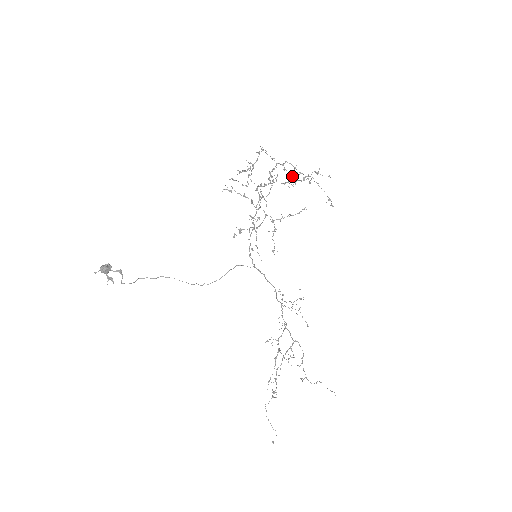
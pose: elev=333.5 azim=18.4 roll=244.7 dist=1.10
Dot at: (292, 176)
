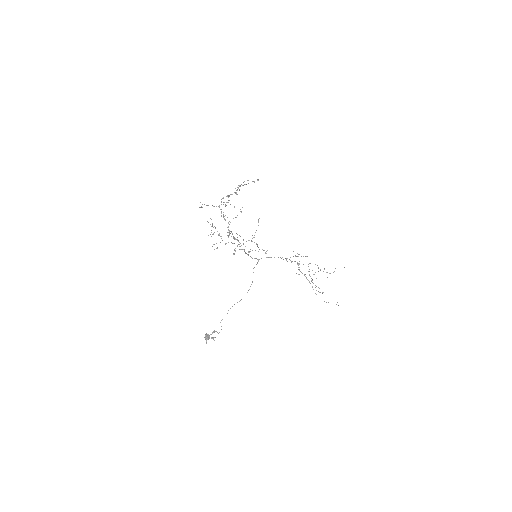
Dot at: occluded
